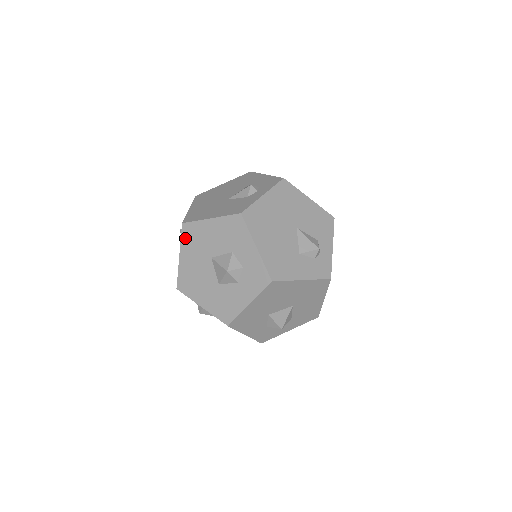
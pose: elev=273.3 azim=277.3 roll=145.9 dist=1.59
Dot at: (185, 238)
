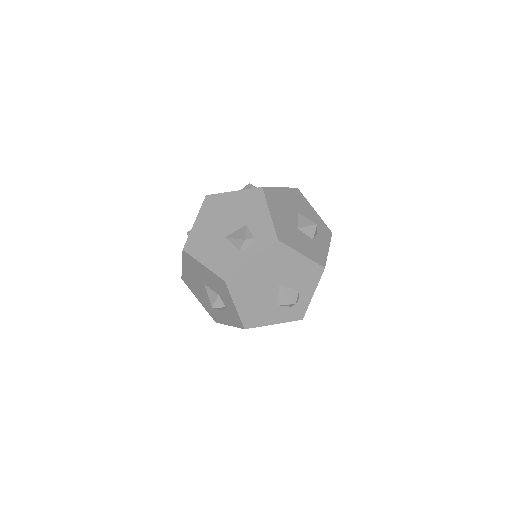
Dot at: (185, 259)
